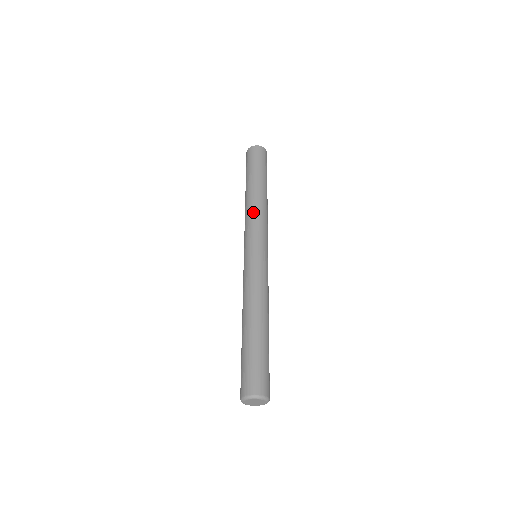
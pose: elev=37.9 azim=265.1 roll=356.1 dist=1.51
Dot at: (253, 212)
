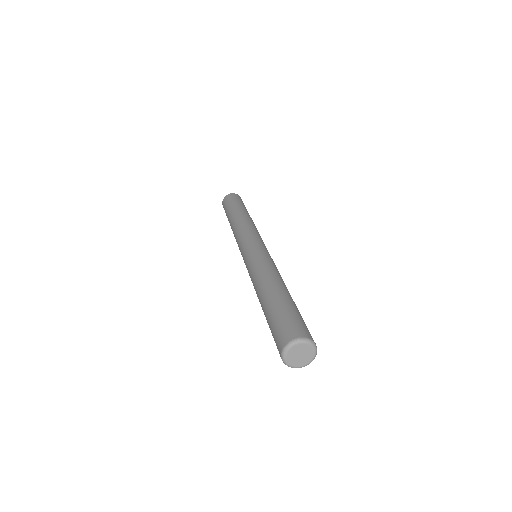
Dot at: (245, 225)
